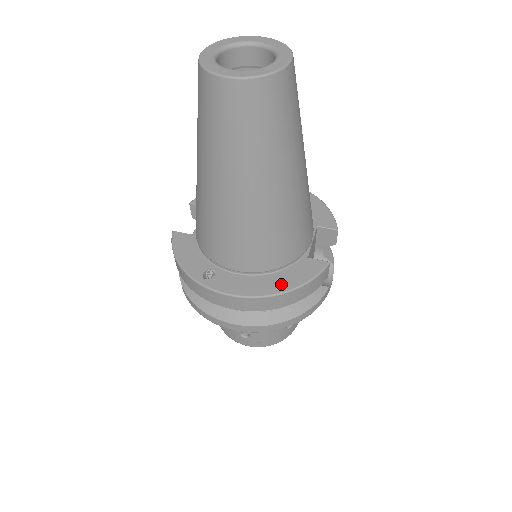
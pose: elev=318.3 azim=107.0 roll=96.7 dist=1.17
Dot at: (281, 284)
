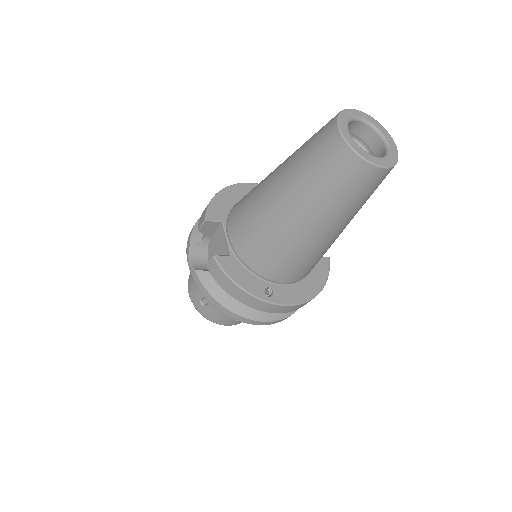
Dot at: (316, 285)
